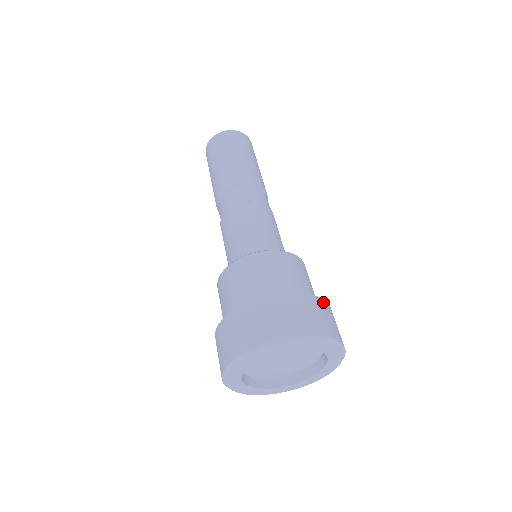
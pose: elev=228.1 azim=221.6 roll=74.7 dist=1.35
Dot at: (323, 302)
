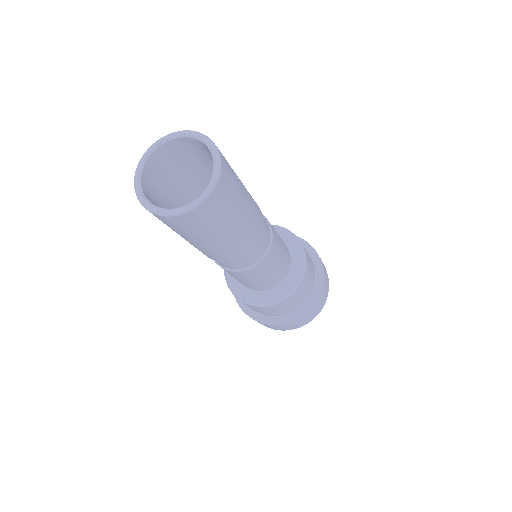
Dot at: occluded
